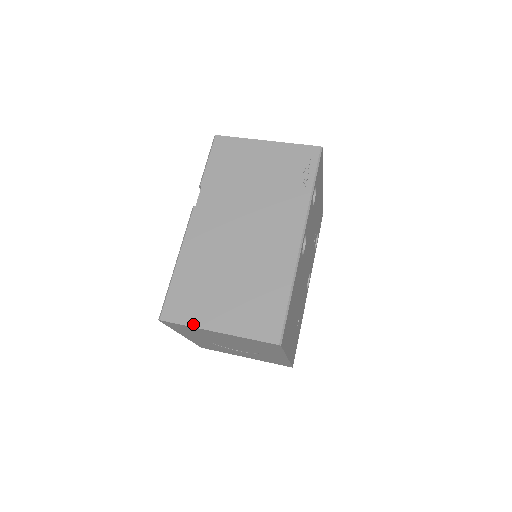
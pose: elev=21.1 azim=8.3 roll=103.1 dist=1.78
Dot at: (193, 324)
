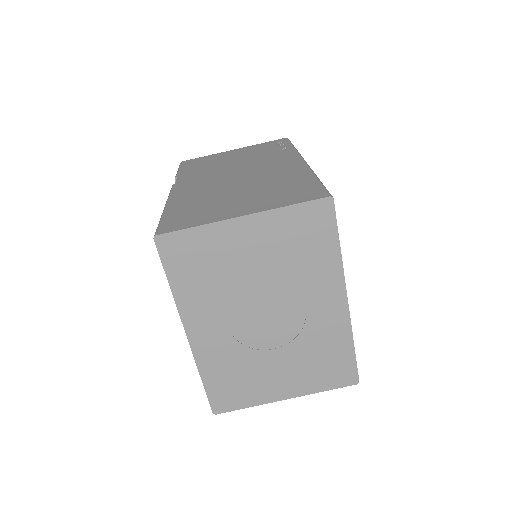
Dot at: (205, 222)
